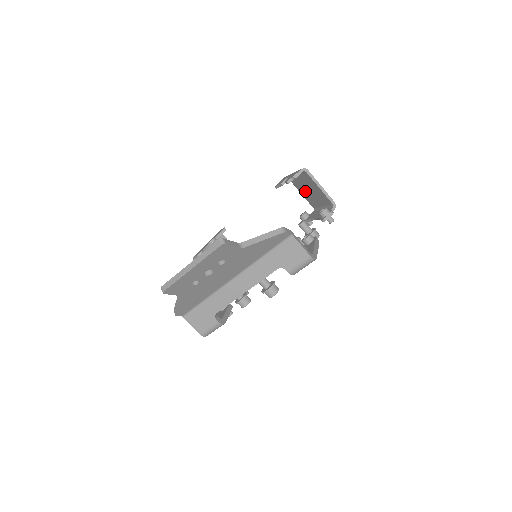
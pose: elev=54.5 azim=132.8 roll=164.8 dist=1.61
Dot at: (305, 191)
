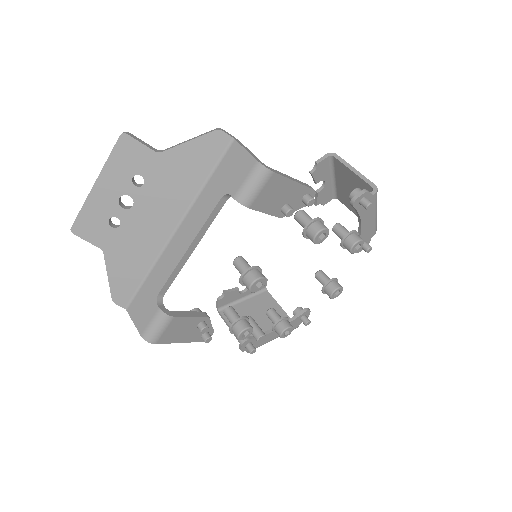
Dot at: occluded
